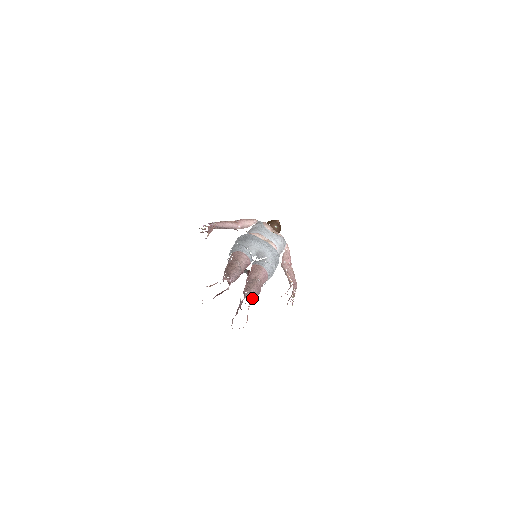
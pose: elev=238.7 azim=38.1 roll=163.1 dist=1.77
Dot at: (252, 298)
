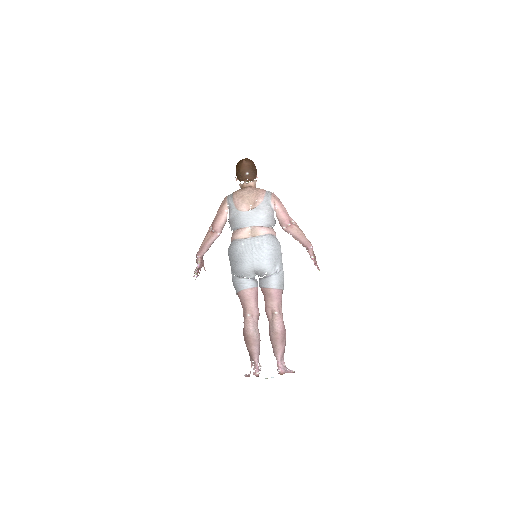
Dot at: (283, 354)
